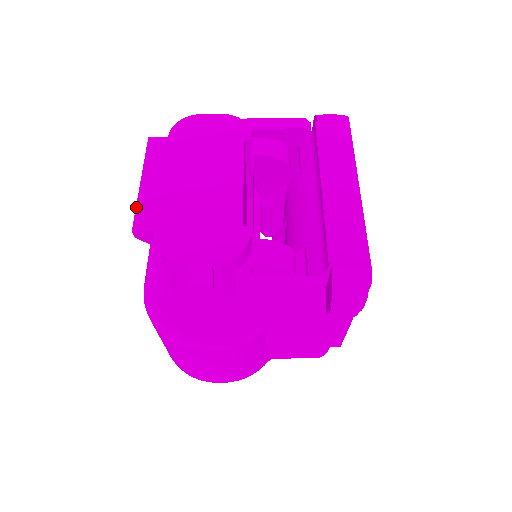
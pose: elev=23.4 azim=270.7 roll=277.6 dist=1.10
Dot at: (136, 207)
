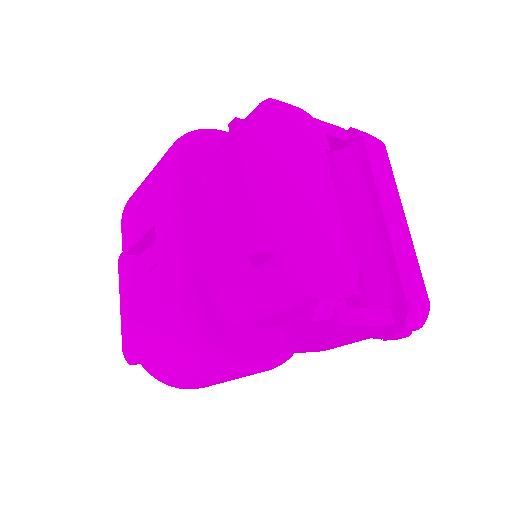
Dot at: (252, 218)
